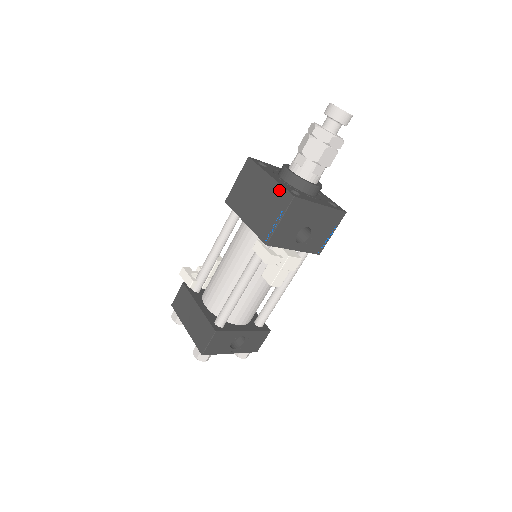
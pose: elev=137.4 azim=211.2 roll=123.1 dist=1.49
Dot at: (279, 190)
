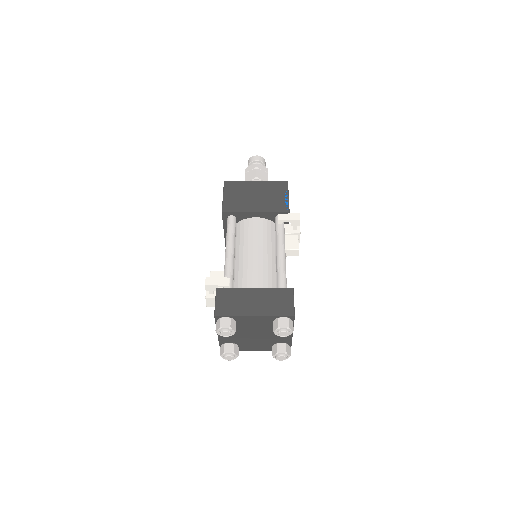
Dot at: (272, 183)
